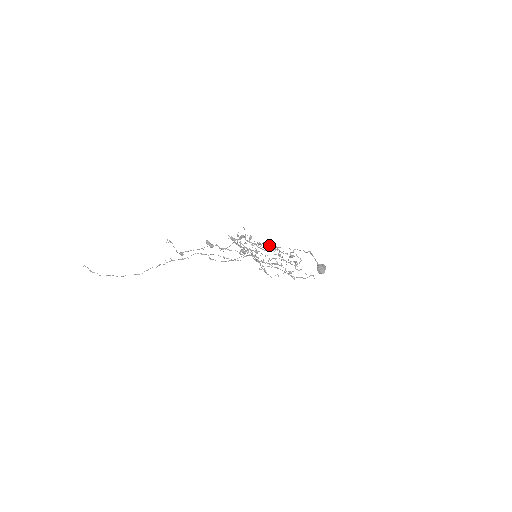
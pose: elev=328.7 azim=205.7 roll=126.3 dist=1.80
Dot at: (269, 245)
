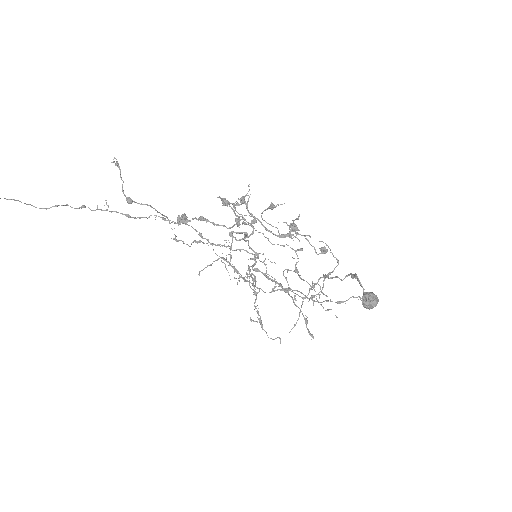
Dot at: (282, 245)
